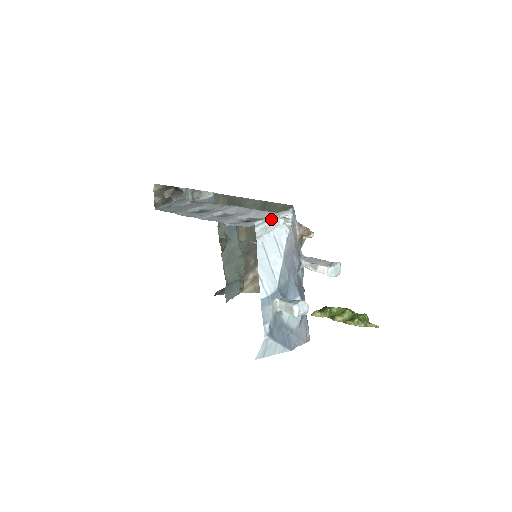
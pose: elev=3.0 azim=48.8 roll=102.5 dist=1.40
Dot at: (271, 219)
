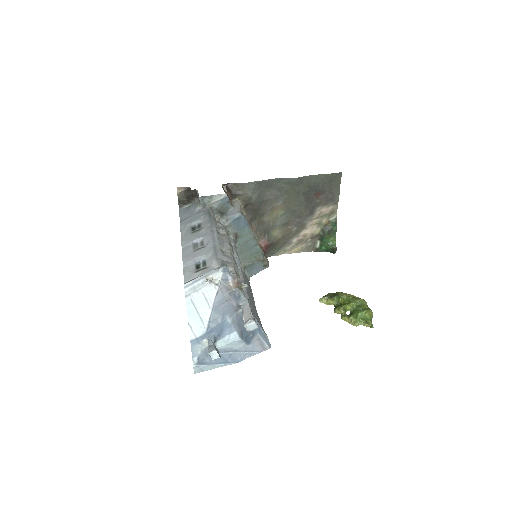
Dot at: (200, 280)
